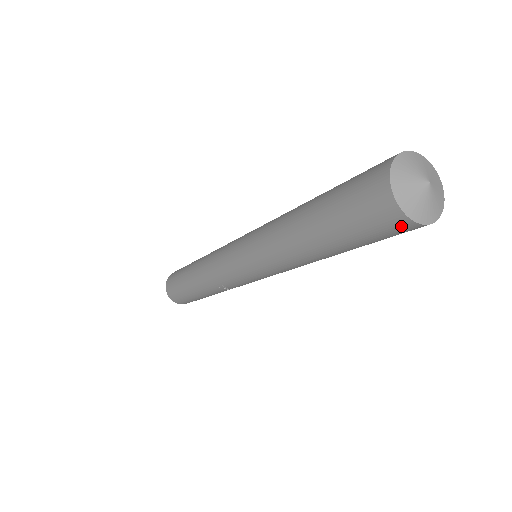
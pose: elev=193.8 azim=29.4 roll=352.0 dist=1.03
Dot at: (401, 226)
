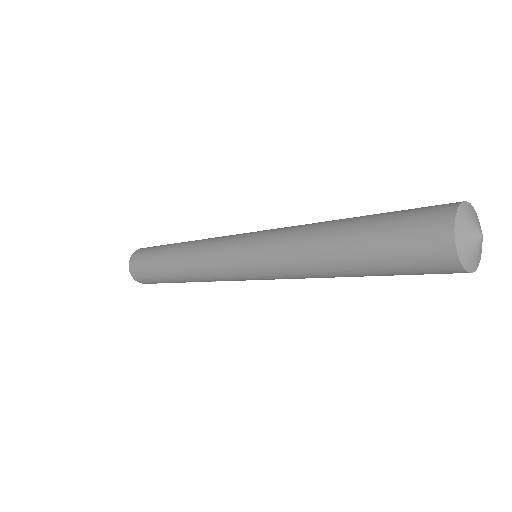
Dot at: occluded
